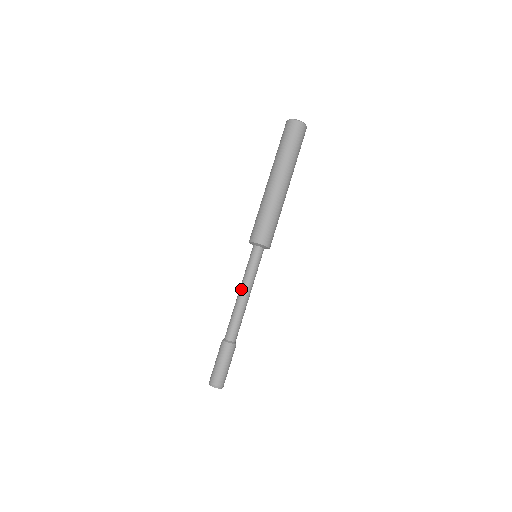
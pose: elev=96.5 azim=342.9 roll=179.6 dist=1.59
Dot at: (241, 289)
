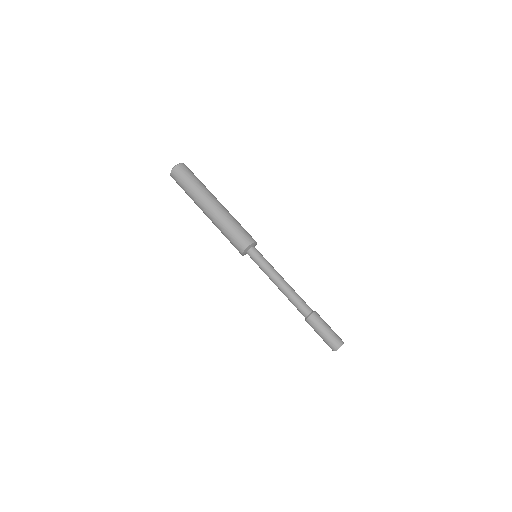
Dot at: (274, 282)
